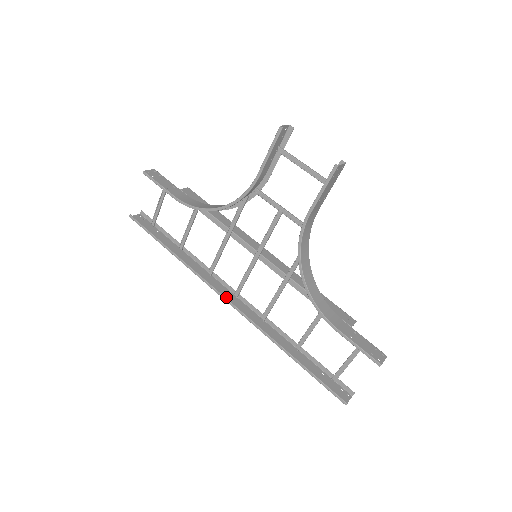
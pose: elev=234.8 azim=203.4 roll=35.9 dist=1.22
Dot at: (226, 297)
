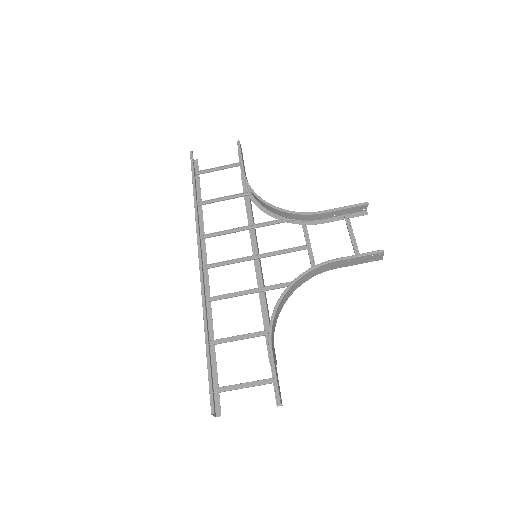
Dot at: (200, 259)
